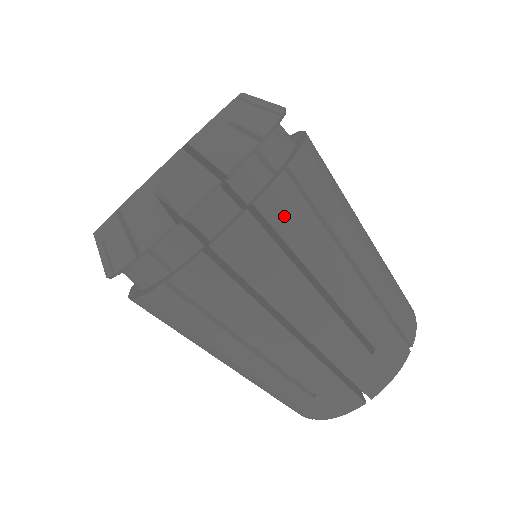
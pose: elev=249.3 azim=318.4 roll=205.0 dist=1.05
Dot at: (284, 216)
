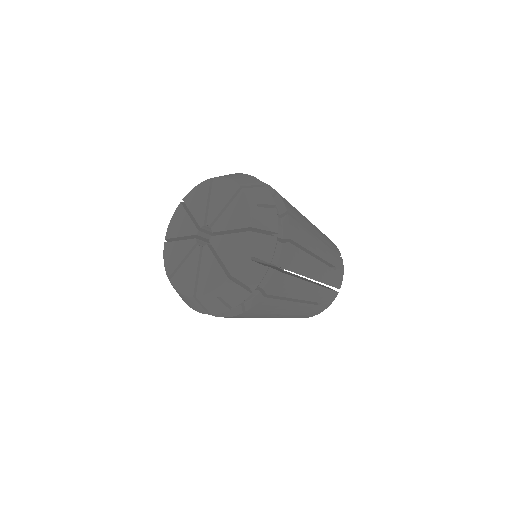
Dot at: (297, 235)
